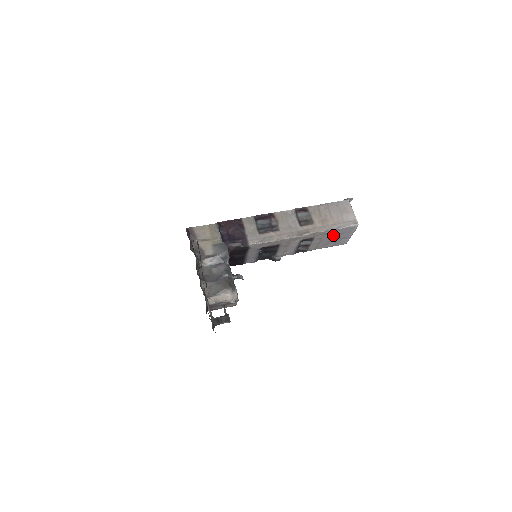
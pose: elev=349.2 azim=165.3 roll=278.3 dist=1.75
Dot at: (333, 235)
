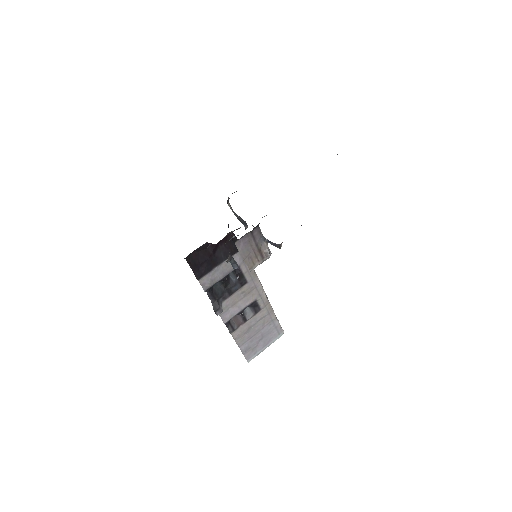
Dot at: (264, 328)
